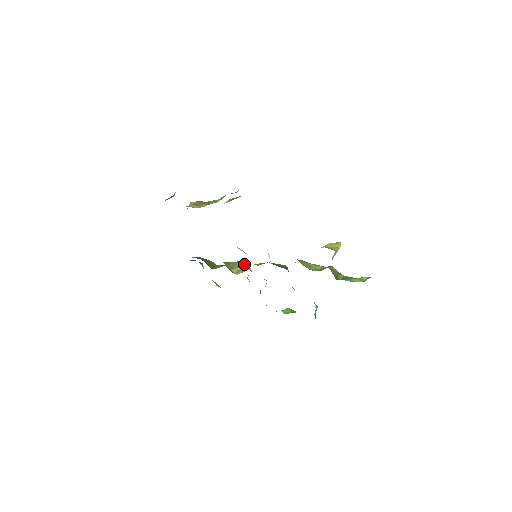
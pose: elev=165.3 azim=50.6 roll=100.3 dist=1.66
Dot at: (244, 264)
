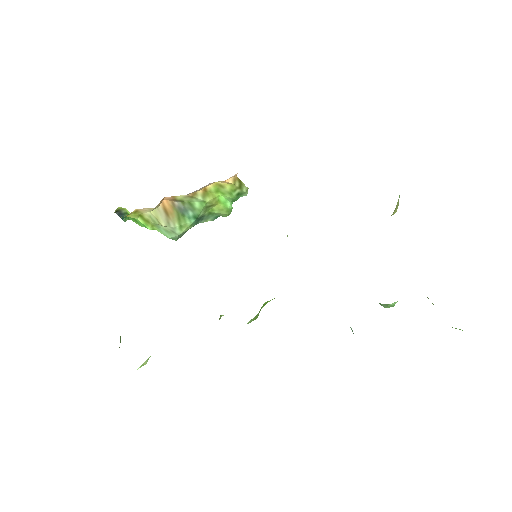
Dot at: occluded
